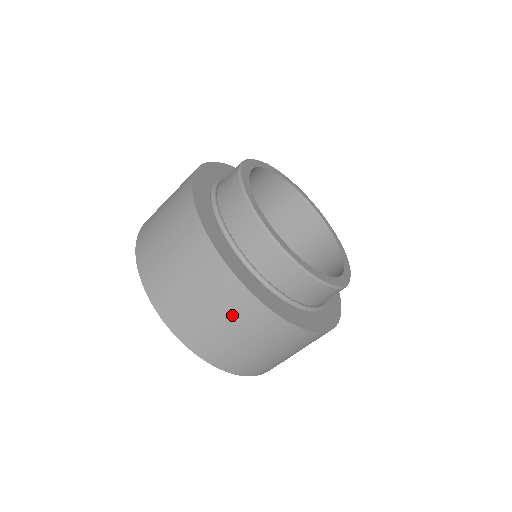
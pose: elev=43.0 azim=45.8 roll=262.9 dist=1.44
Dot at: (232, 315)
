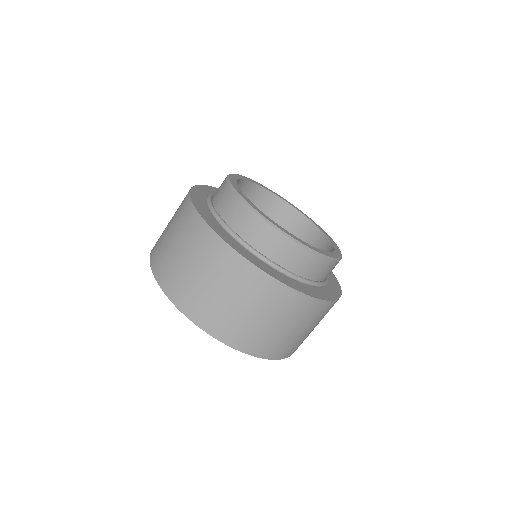
Dot at: (275, 310)
